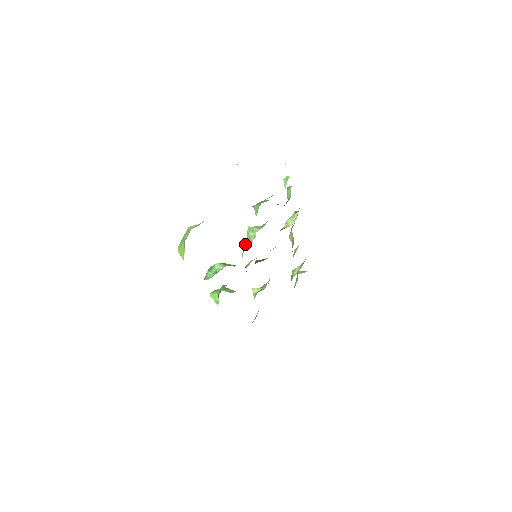
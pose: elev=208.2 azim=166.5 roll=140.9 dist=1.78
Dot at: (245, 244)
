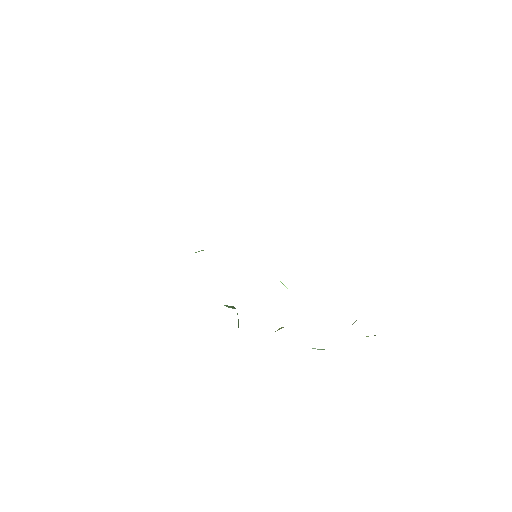
Dot at: occluded
